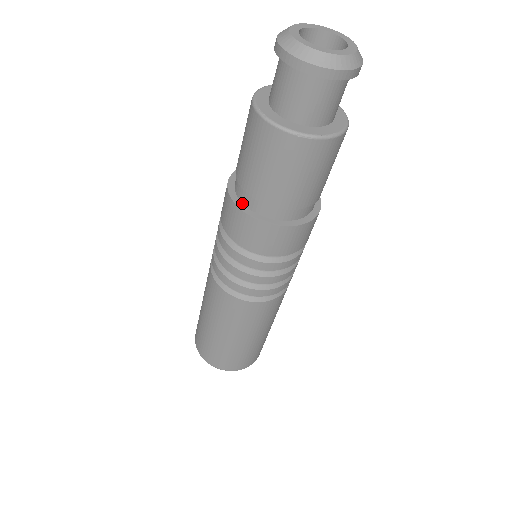
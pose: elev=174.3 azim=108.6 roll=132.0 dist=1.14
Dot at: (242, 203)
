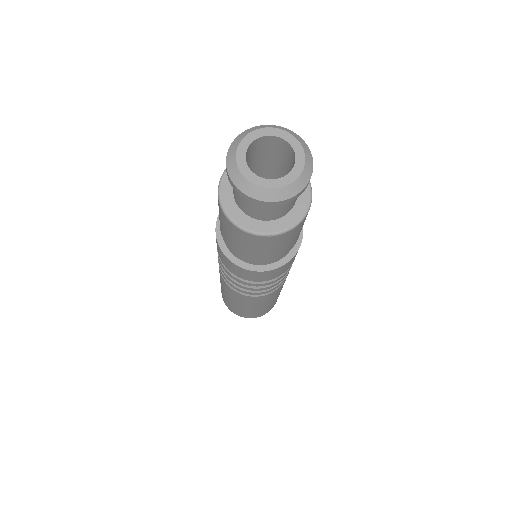
Dot at: (234, 256)
